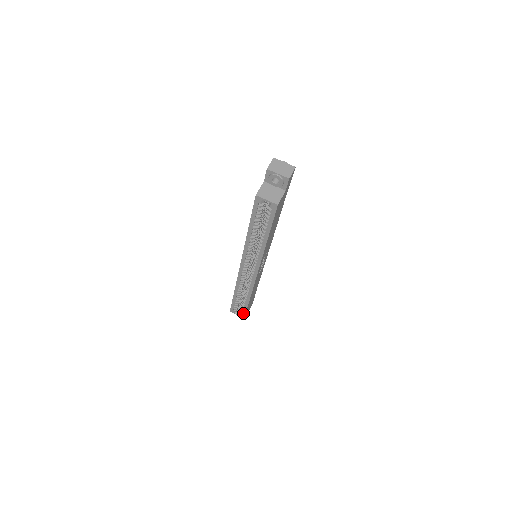
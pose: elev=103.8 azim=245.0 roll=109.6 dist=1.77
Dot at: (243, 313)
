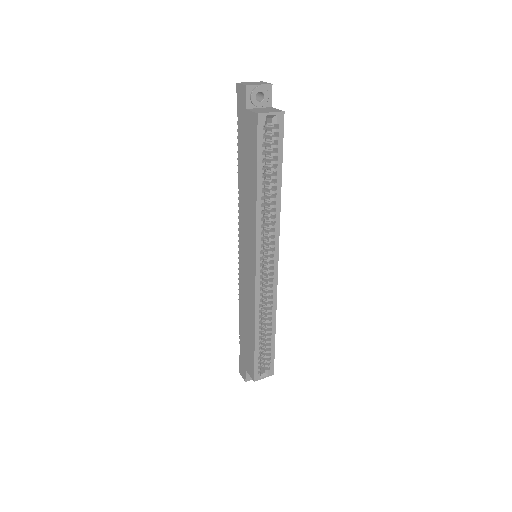
Dot at: (271, 365)
